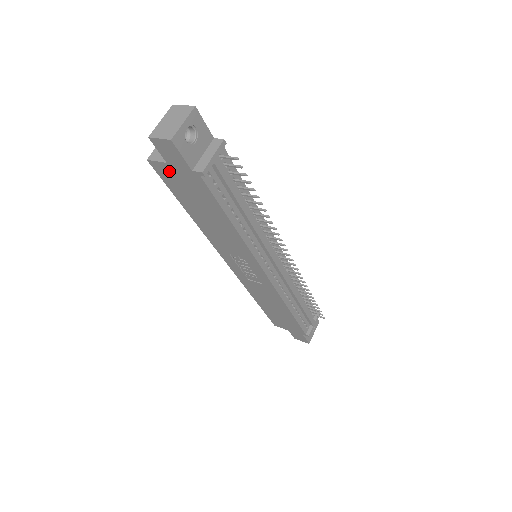
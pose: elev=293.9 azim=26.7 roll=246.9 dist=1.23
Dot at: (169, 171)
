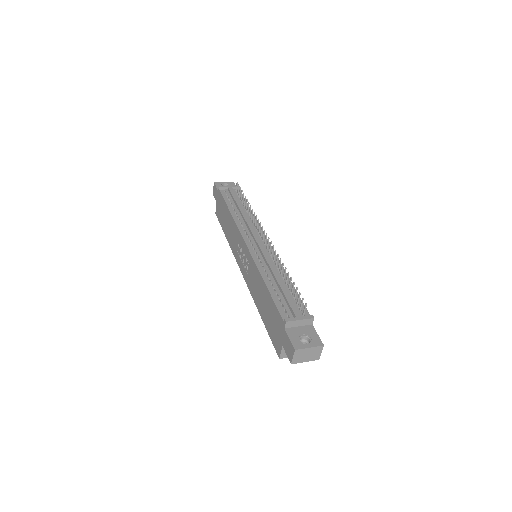
Dot at: (218, 208)
